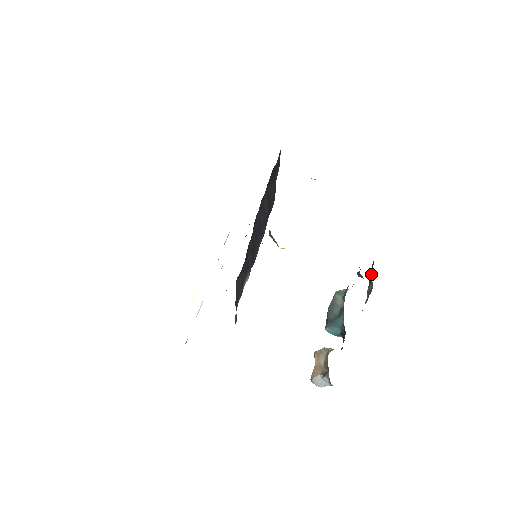
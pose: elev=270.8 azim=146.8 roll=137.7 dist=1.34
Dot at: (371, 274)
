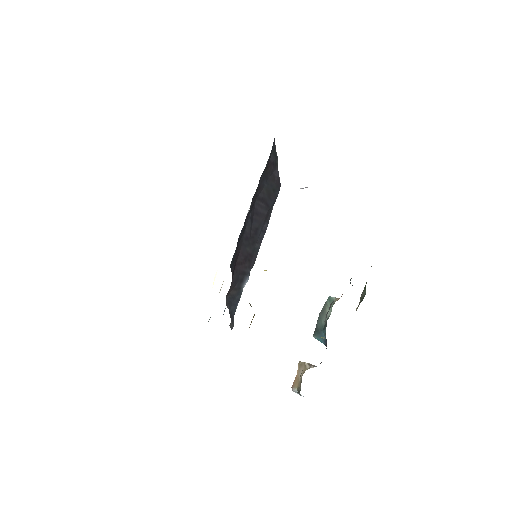
Dot at: occluded
